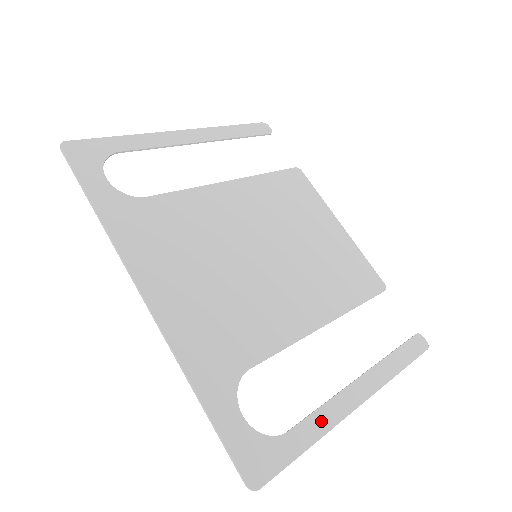
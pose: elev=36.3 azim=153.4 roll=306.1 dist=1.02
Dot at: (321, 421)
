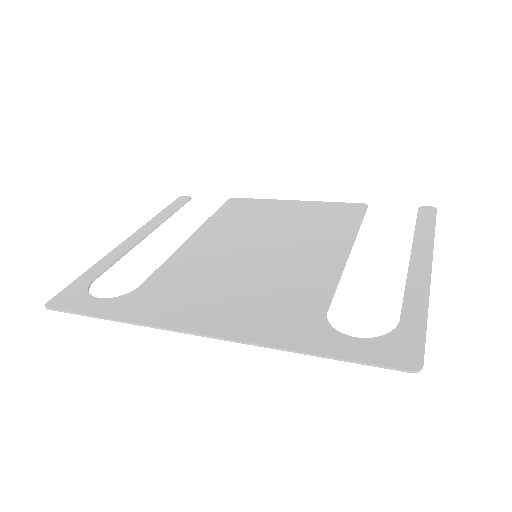
Dot at: (416, 297)
